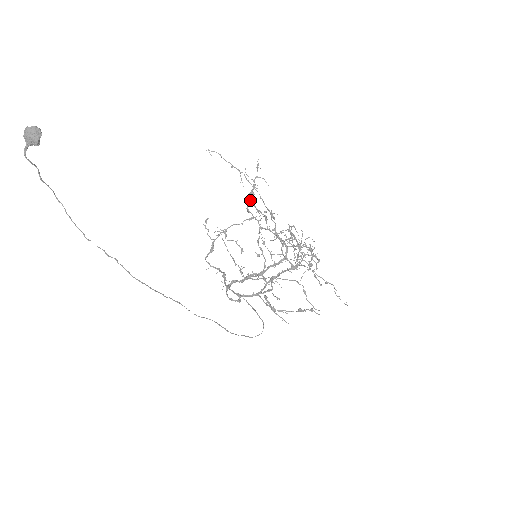
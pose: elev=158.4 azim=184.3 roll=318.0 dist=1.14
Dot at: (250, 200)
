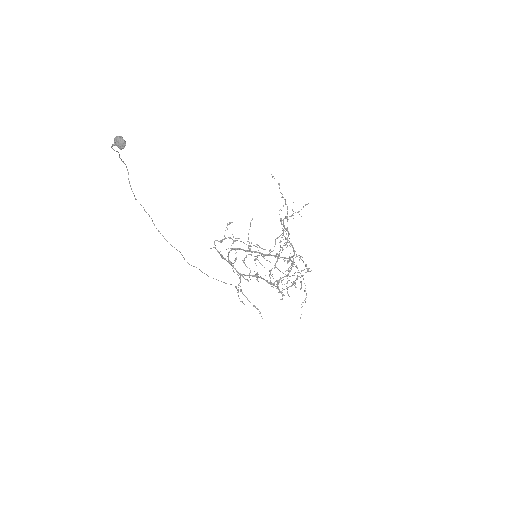
Dot at: (283, 220)
